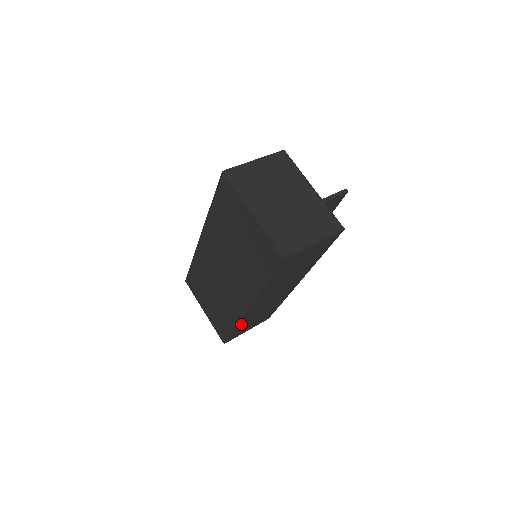
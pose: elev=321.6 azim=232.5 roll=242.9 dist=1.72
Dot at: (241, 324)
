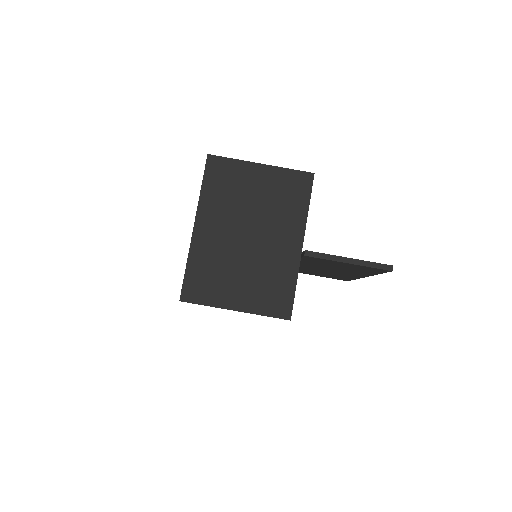
Dot at: occluded
